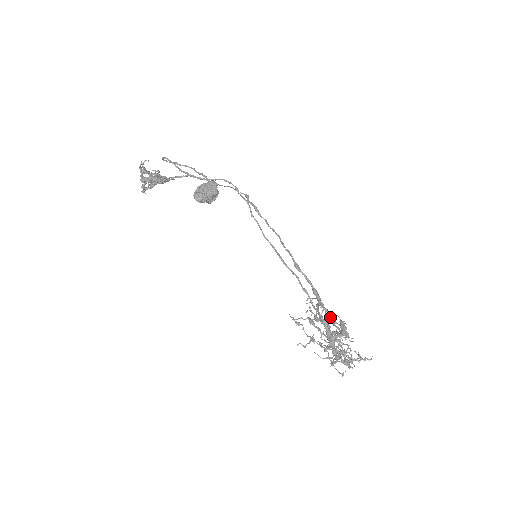
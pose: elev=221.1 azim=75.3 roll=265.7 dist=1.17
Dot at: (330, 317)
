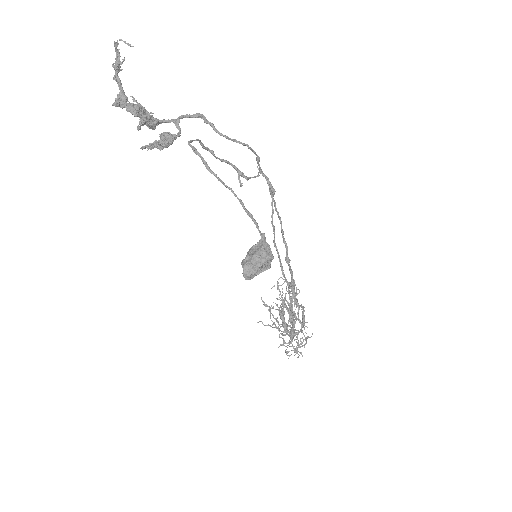
Dot at: (298, 311)
